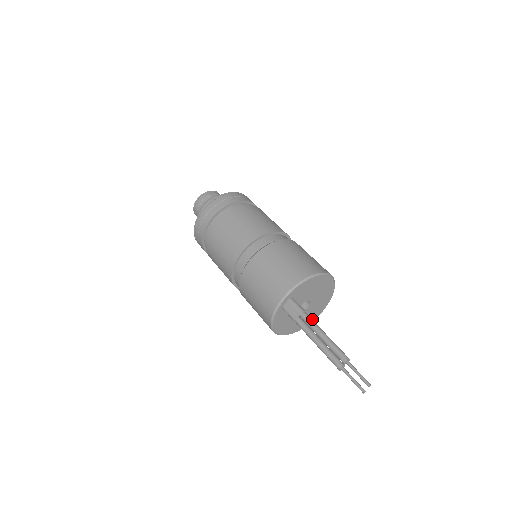
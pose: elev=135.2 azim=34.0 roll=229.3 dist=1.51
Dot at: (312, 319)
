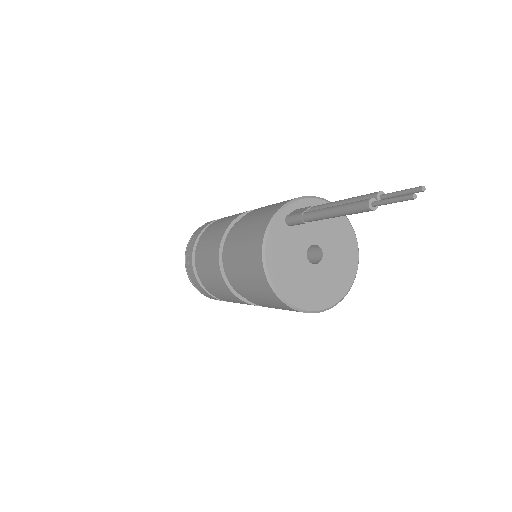
Dot at: (321, 304)
